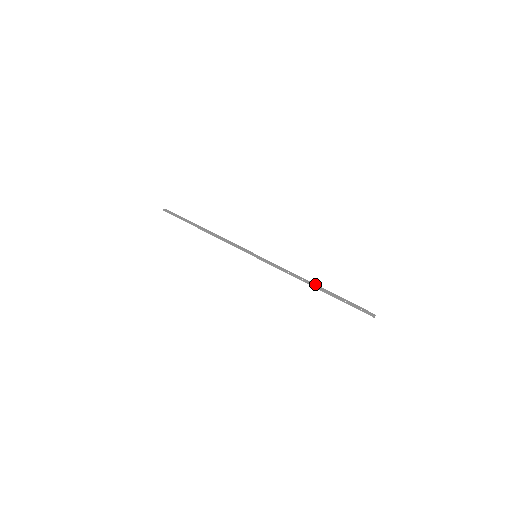
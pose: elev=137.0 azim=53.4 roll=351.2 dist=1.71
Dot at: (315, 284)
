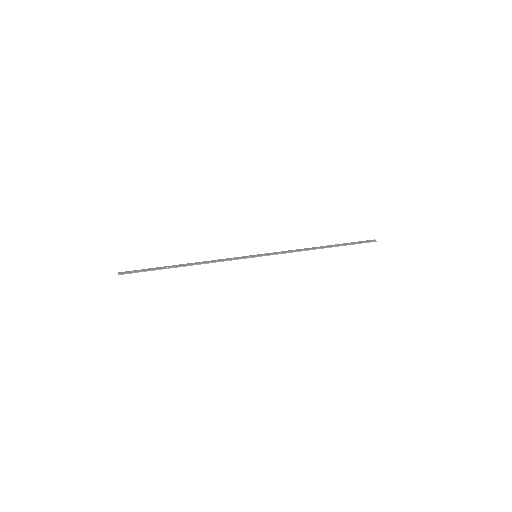
Dot at: (320, 246)
